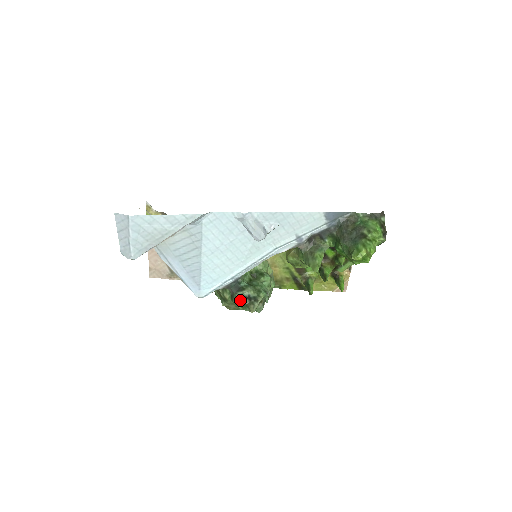
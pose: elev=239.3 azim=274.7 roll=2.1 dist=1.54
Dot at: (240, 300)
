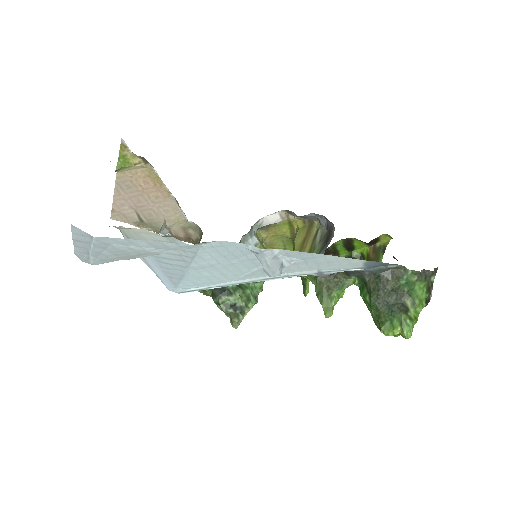
Dot at: (223, 308)
